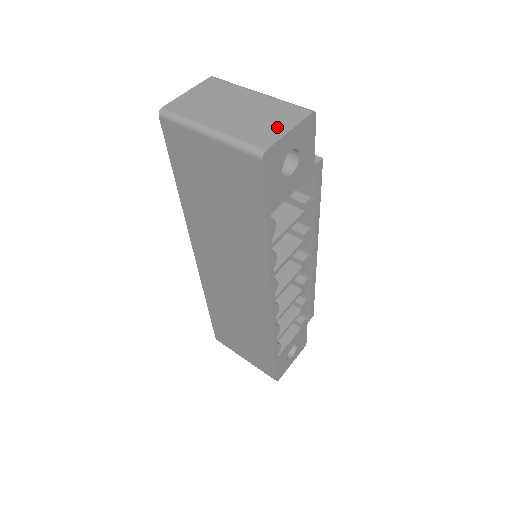
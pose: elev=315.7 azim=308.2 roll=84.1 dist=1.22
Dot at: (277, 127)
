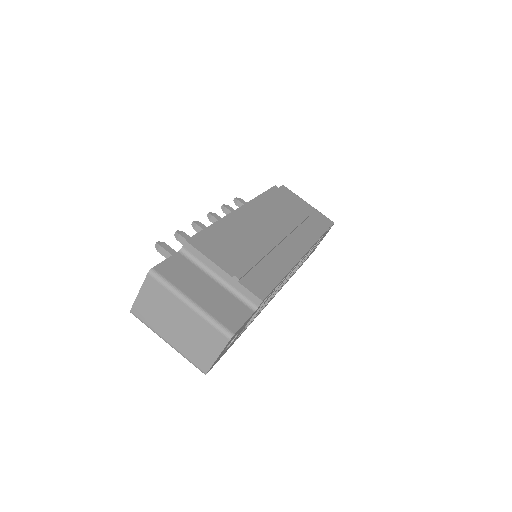
Dot at: (208, 353)
